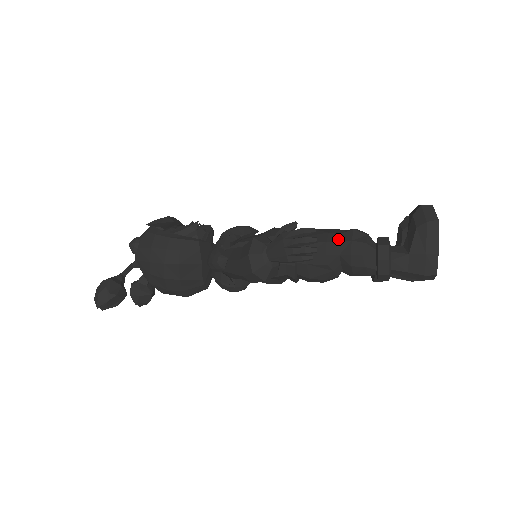
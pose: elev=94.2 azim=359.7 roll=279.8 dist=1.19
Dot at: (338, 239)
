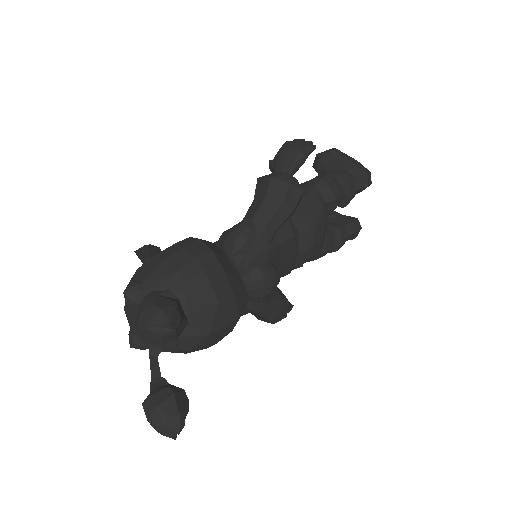
Dot at: (301, 186)
